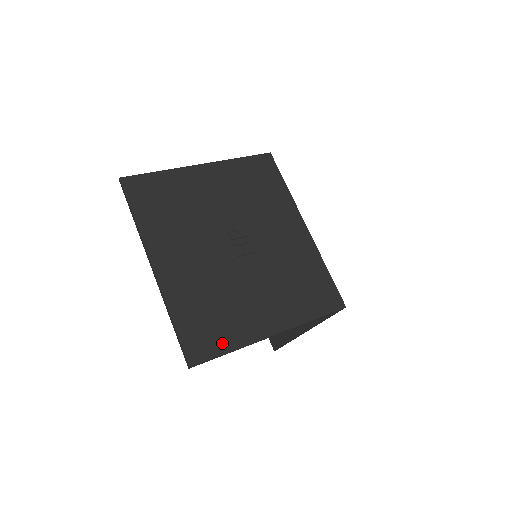
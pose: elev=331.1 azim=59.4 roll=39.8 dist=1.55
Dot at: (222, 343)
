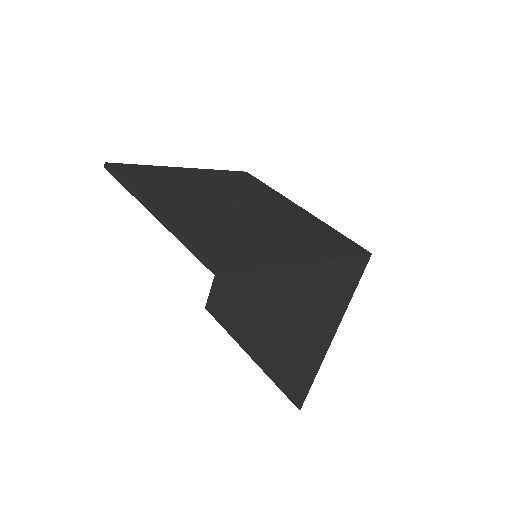
Dot at: (252, 260)
